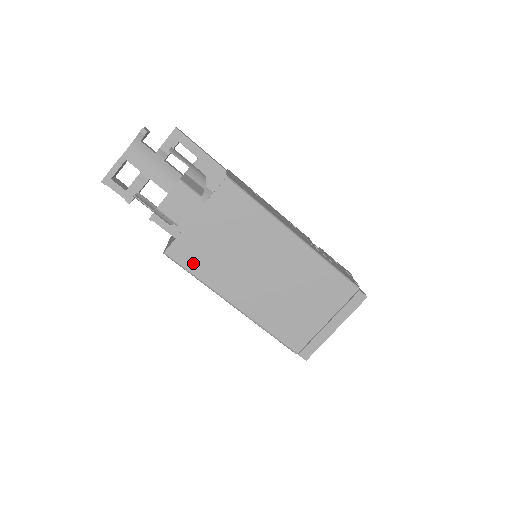
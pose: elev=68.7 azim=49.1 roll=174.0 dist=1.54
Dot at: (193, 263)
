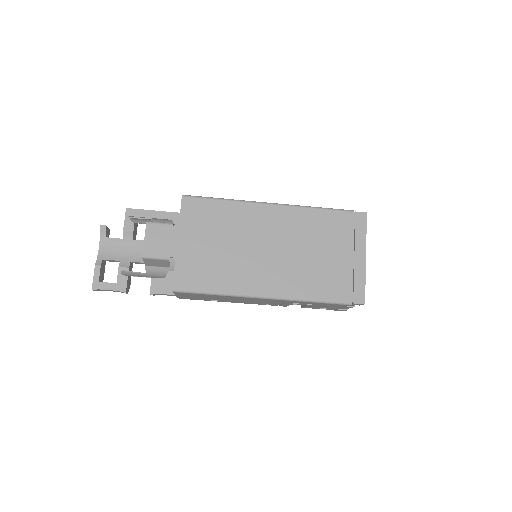
Dot at: (203, 282)
